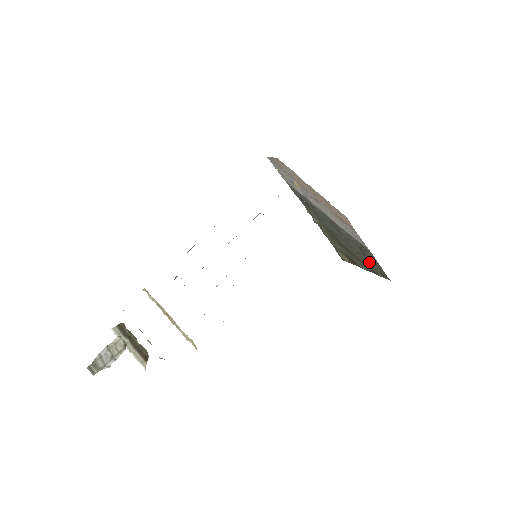
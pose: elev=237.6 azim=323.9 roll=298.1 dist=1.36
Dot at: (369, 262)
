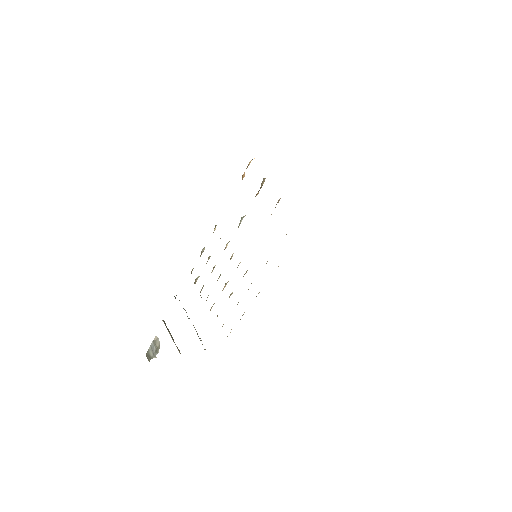
Dot at: occluded
